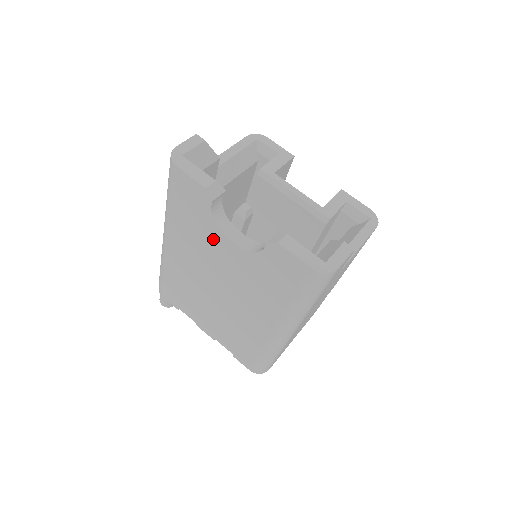
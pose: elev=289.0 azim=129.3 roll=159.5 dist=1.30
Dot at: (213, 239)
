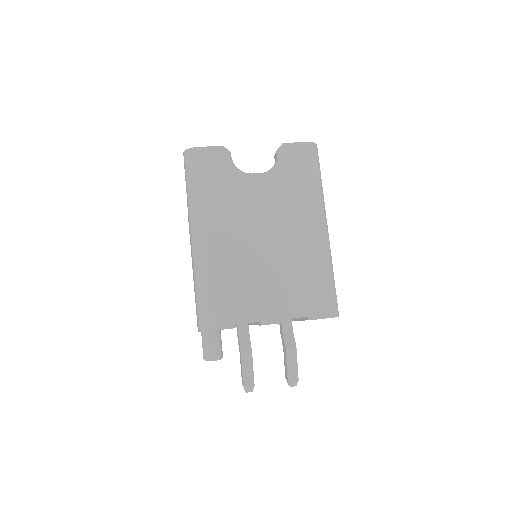
Dot at: (242, 186)
